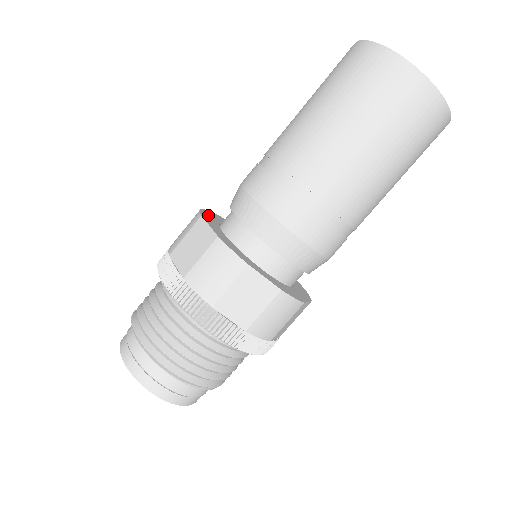
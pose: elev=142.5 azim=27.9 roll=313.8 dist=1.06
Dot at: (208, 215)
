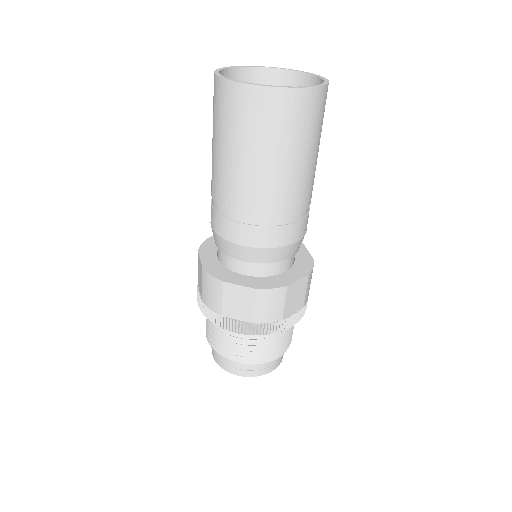
Dot at: (211, 242)
